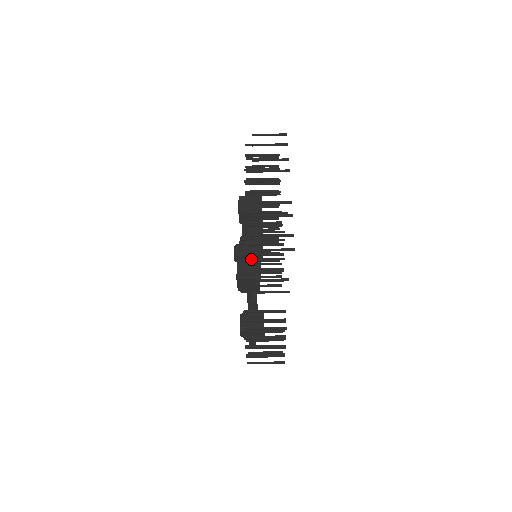
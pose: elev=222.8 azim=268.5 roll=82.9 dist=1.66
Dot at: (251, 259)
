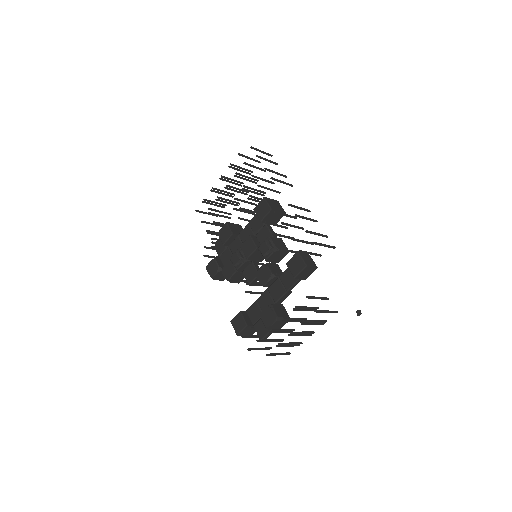
Dot at: (304, 251)
